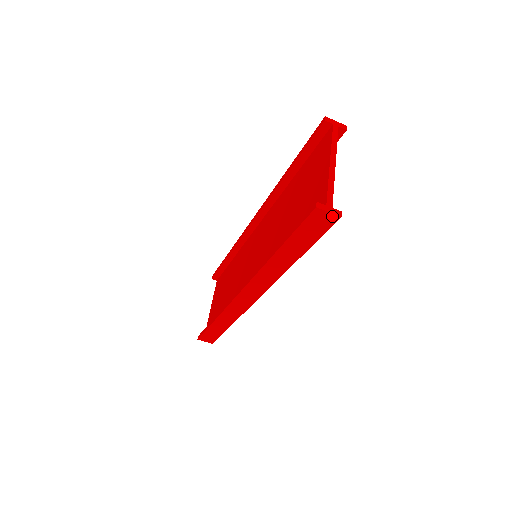
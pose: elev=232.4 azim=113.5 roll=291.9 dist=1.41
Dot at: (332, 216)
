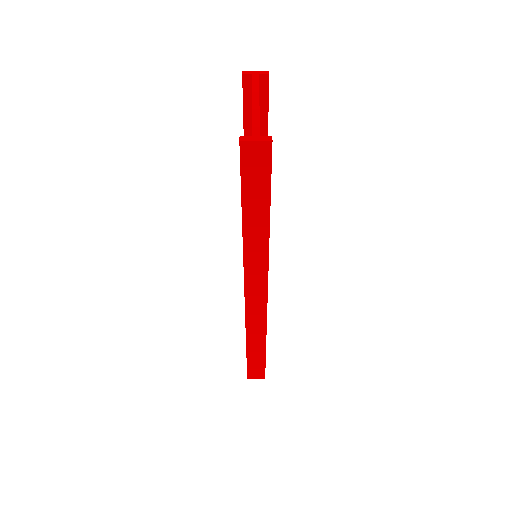
Dot at: (263, 145)
